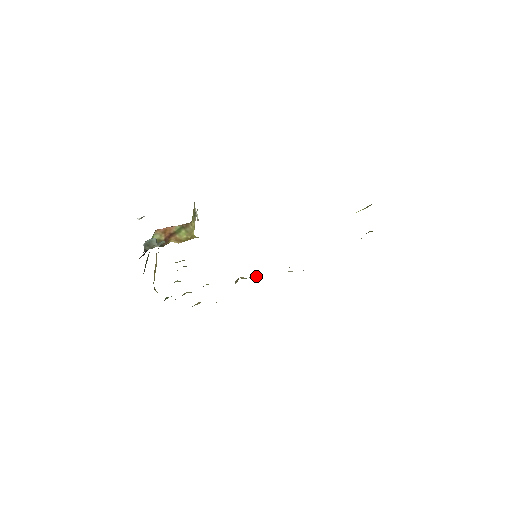
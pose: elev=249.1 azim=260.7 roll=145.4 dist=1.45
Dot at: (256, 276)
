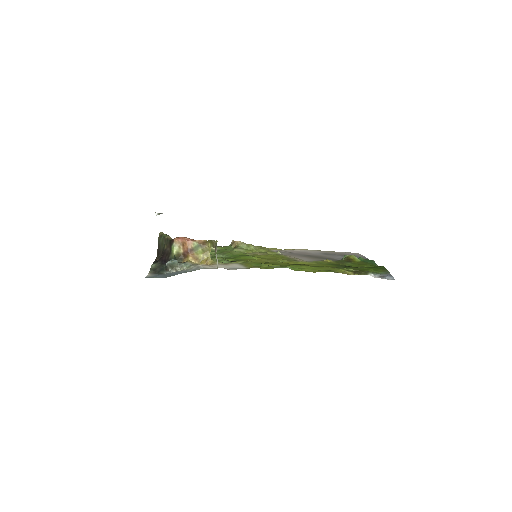
Dot at: (250, 244)
